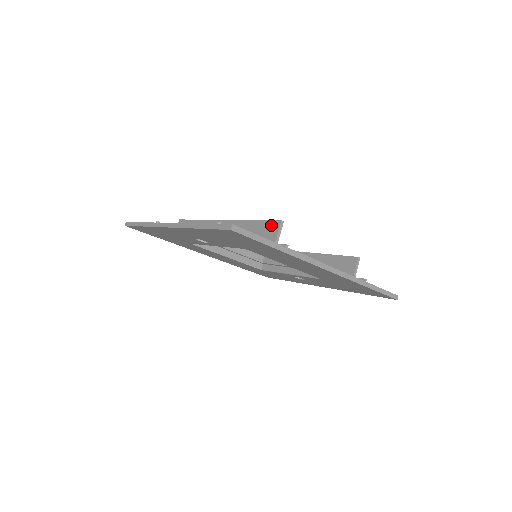
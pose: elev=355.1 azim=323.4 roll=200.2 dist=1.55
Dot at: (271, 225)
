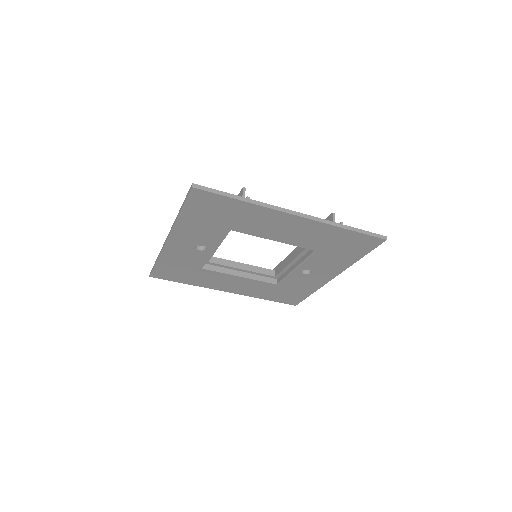
Dot at: occluded
